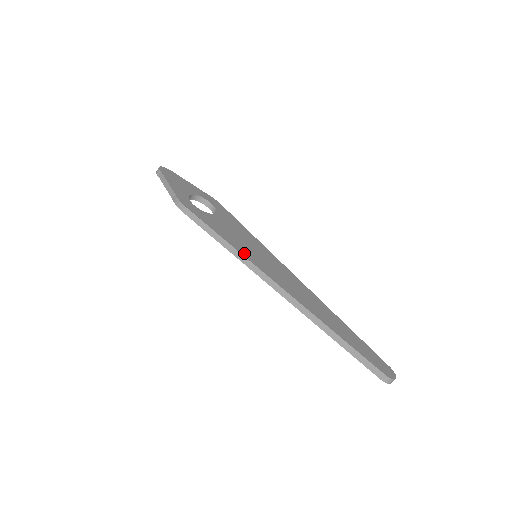
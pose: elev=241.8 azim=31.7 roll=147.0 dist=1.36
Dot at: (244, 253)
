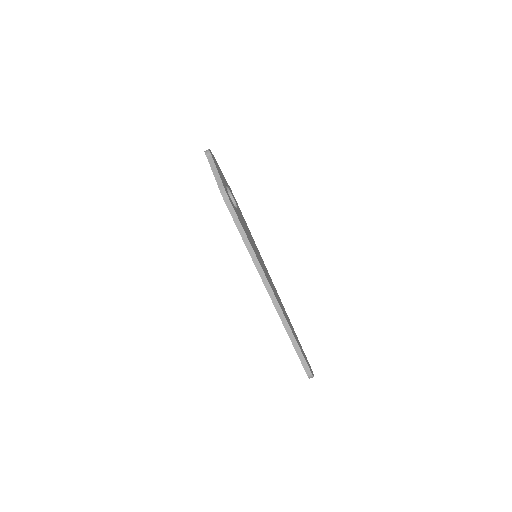
Dot at: (255, 253)
